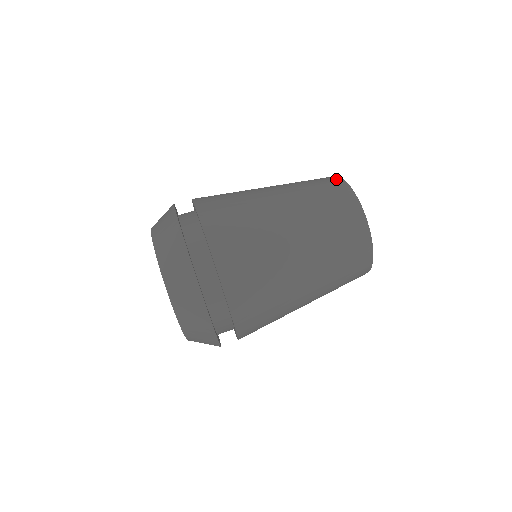
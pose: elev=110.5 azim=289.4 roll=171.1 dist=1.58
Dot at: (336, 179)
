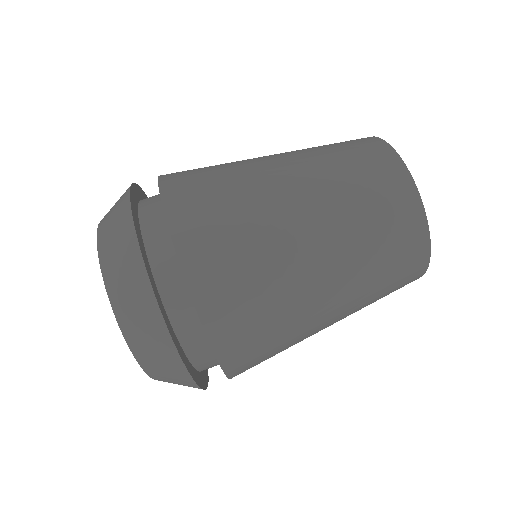
Dot at: (388, 156)
